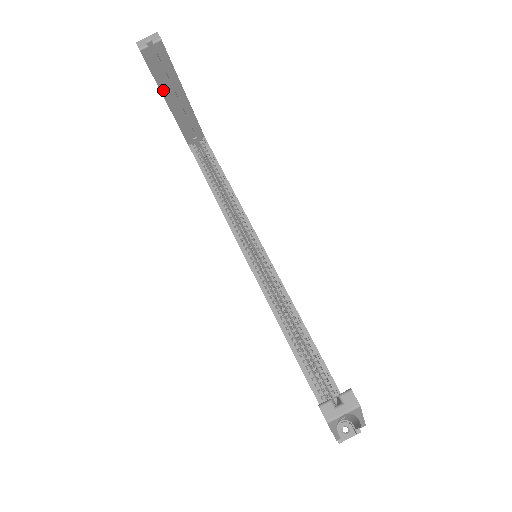
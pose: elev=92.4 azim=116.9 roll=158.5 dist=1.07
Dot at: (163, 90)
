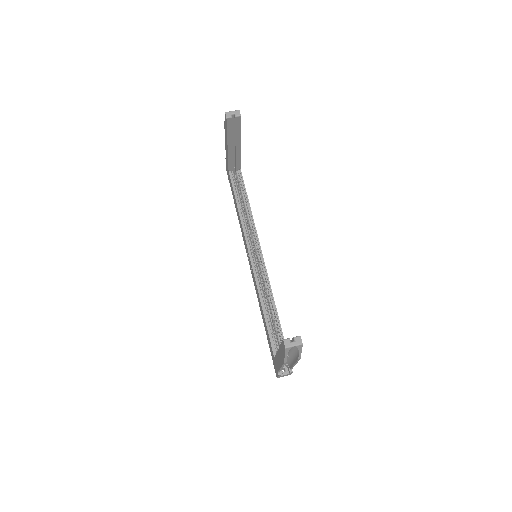
Dot at: (229, 139)
